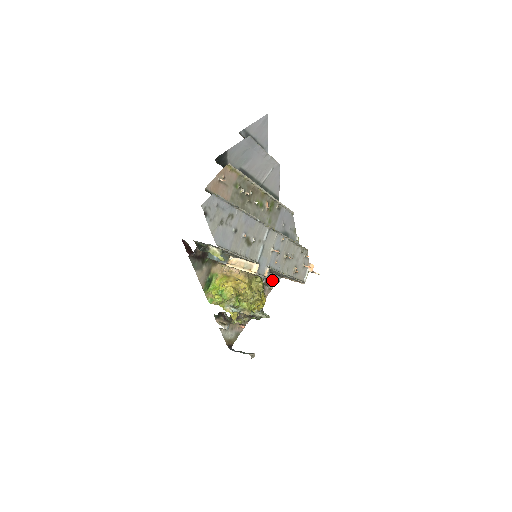
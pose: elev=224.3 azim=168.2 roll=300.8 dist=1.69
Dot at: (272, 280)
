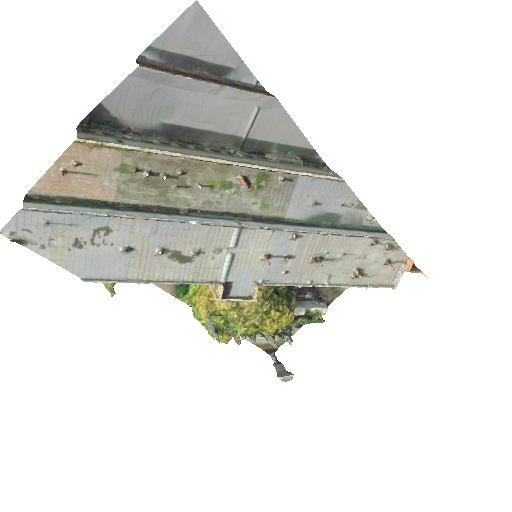
Dot at: occluded
